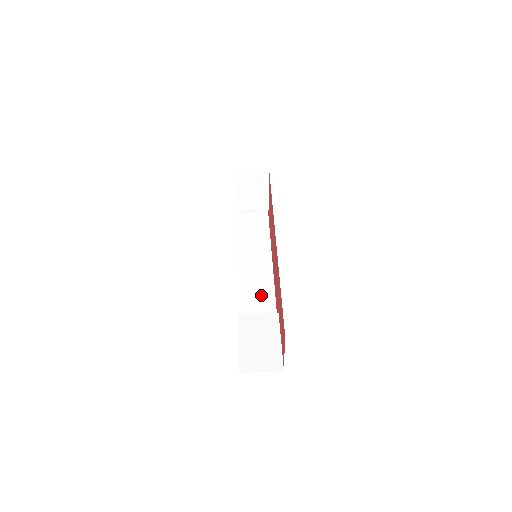
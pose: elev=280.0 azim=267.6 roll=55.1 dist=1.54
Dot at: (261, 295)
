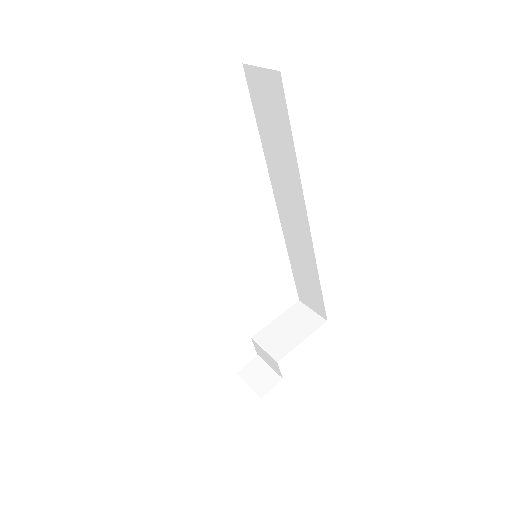
Dot at: occluded
